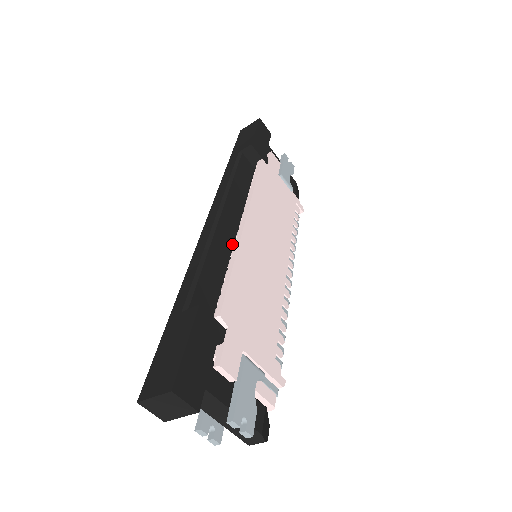
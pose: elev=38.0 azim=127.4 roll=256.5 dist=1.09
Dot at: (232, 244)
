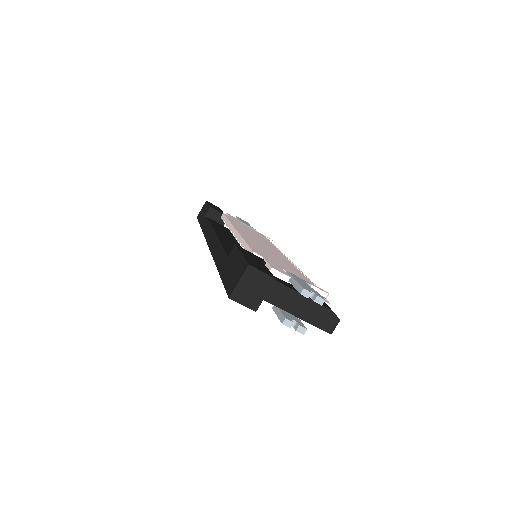
Dot at: occluded
